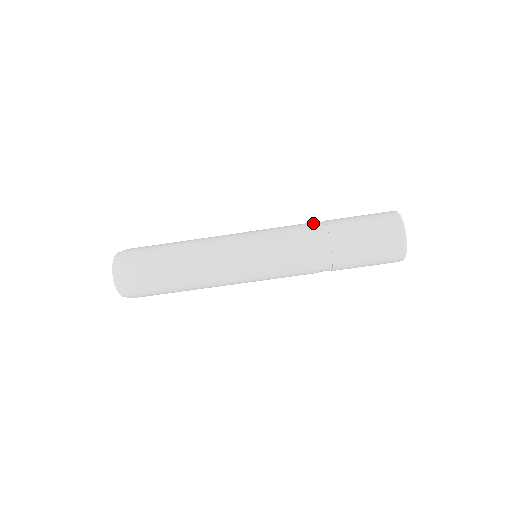
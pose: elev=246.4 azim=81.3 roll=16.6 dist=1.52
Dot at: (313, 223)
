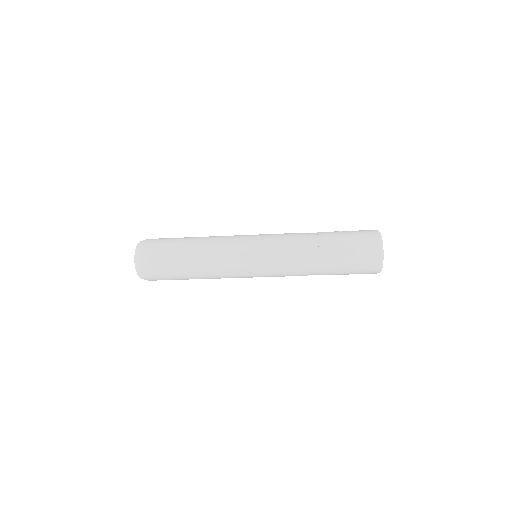
Dot at: (308, 246)
